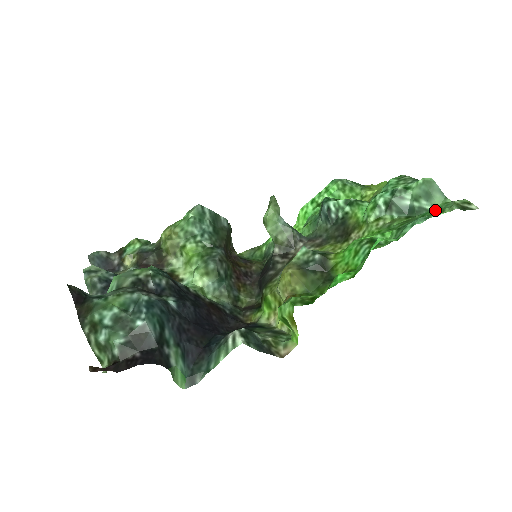
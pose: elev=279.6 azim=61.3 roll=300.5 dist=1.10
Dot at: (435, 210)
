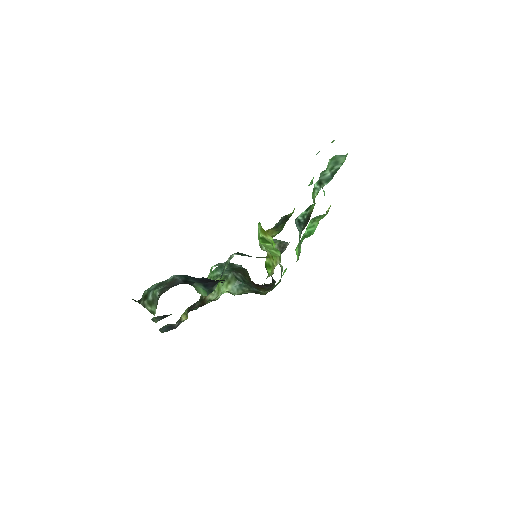
Dot at: occluded
